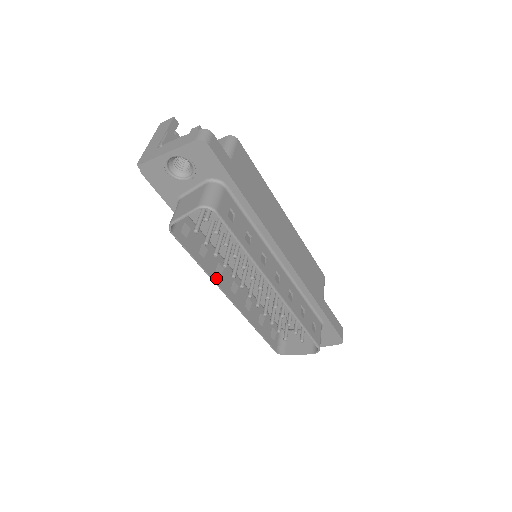
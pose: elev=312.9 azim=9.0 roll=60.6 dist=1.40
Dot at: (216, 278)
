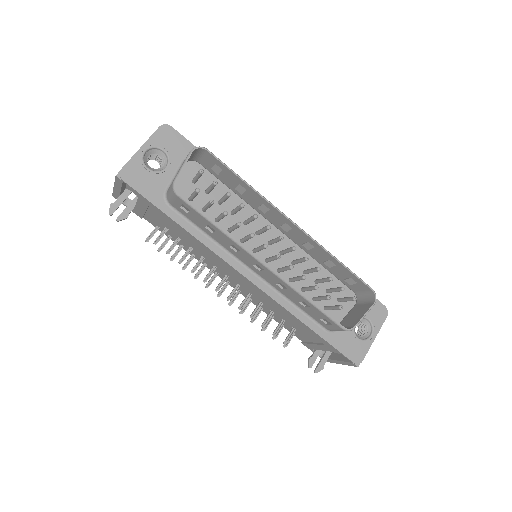
Dot at: (239, 245)
